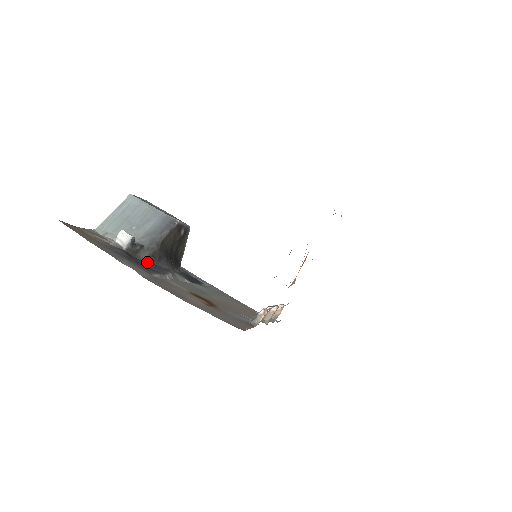
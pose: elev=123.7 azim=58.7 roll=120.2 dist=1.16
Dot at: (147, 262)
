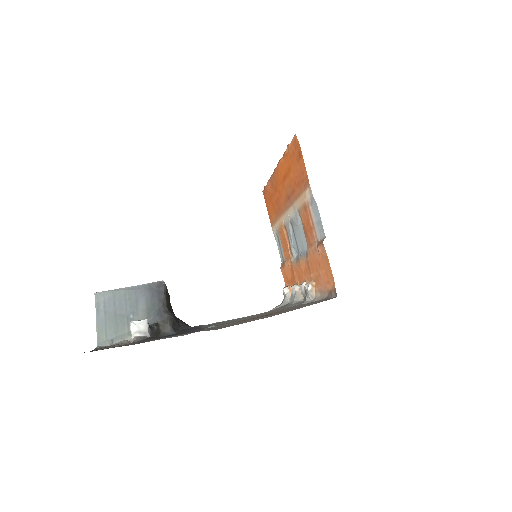
Dot at: (176, 332)
